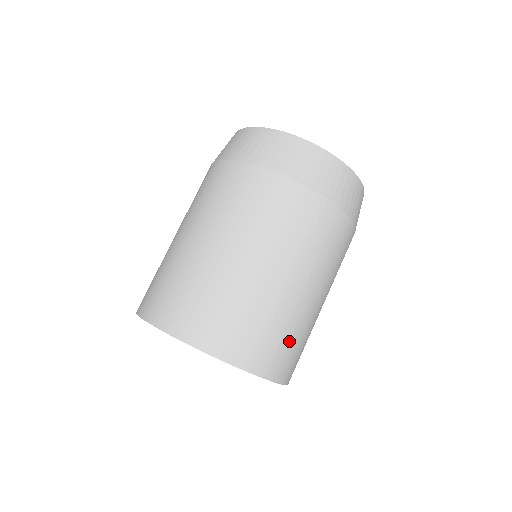
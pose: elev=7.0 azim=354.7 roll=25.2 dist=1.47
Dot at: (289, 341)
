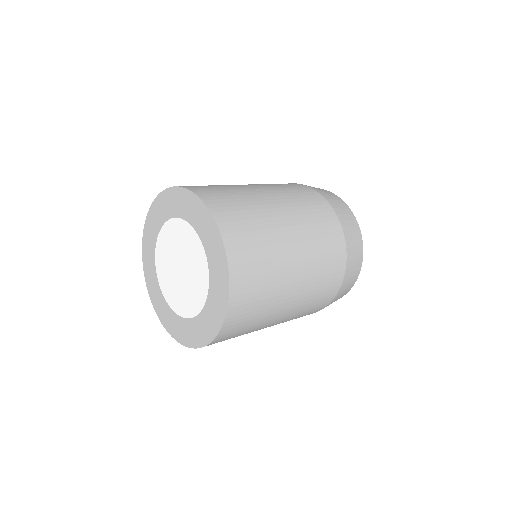
Dot at: (261, 277)
